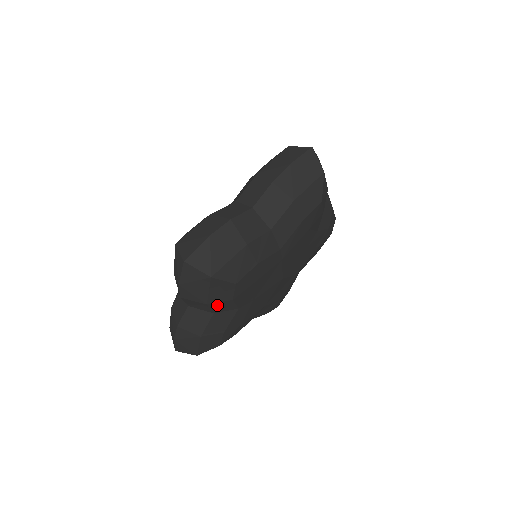
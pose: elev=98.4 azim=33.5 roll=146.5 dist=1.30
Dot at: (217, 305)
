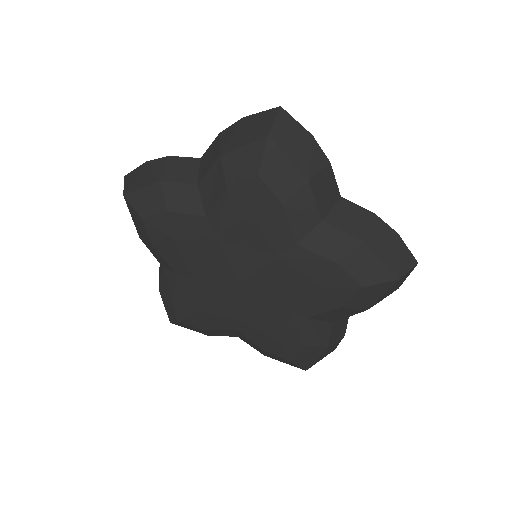
Dot at: (151, 248)
